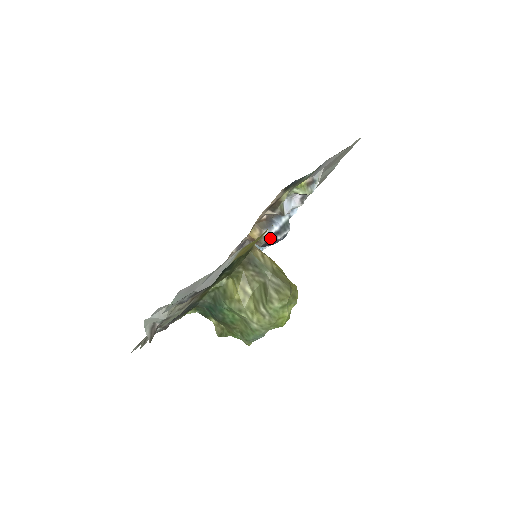
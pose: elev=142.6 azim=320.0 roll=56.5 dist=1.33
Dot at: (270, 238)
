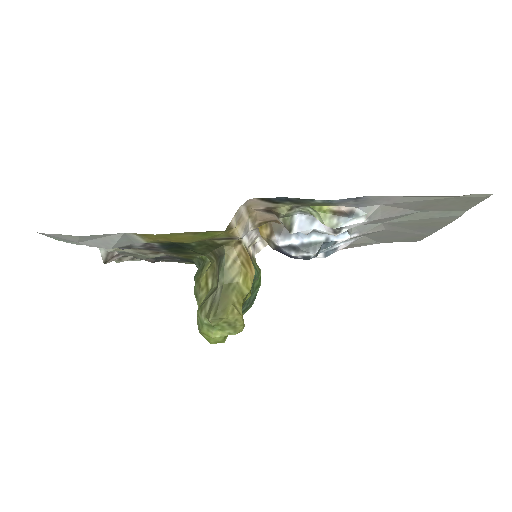
Dot at: (280, 248)
